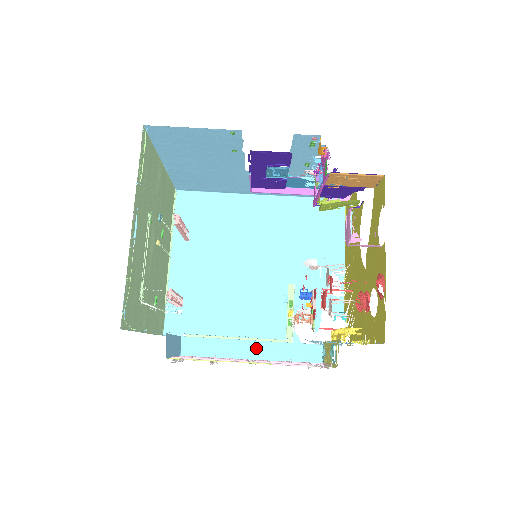
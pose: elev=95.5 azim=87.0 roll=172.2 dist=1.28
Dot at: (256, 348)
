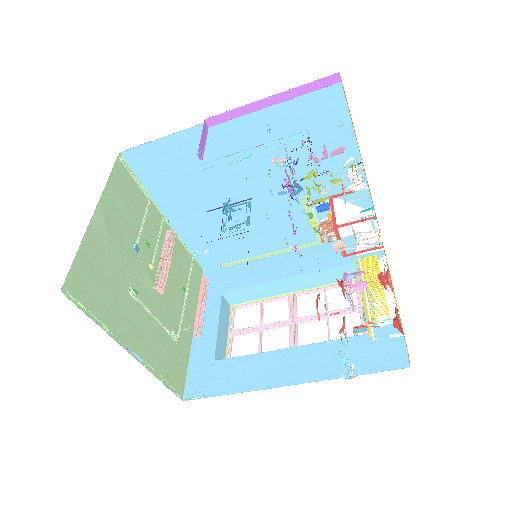
Dot at: (292, 283)
